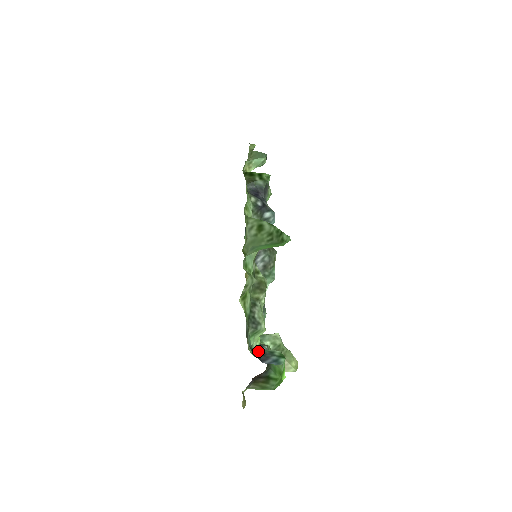
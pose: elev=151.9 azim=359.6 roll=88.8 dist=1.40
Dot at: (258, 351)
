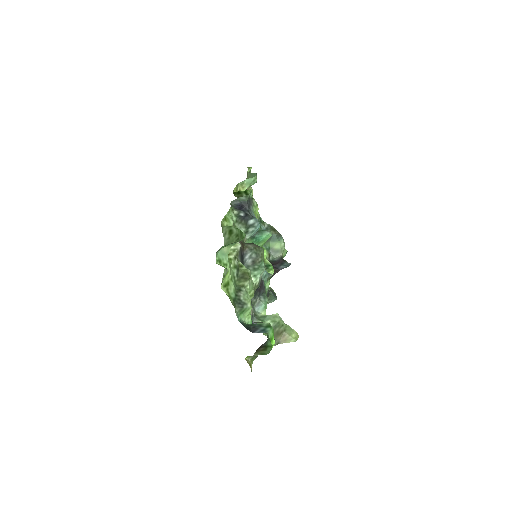
Dot at: (250, 325)
